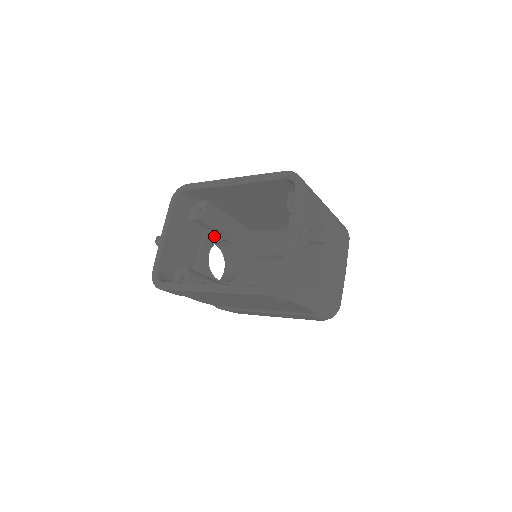
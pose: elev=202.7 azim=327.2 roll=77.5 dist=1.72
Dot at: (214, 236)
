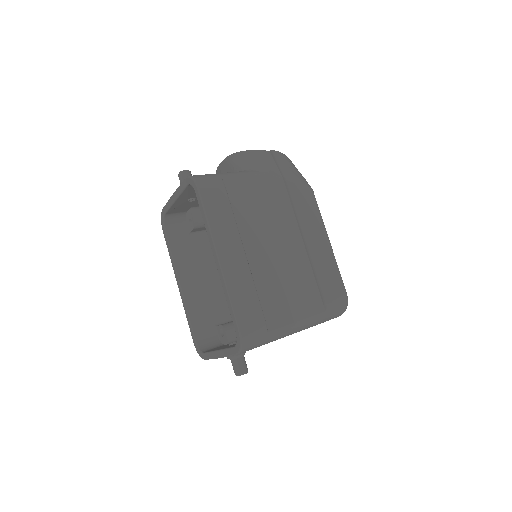
Dot at: occluded
